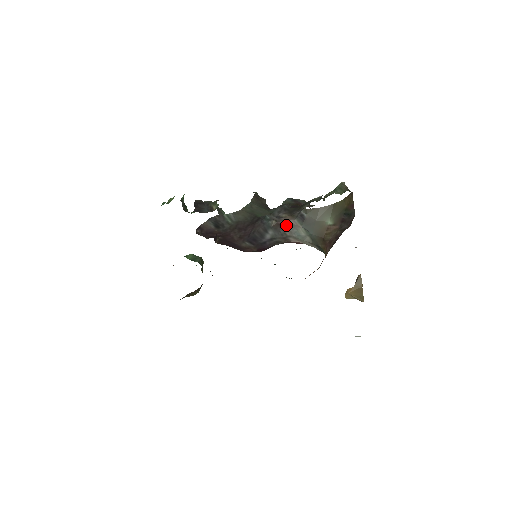
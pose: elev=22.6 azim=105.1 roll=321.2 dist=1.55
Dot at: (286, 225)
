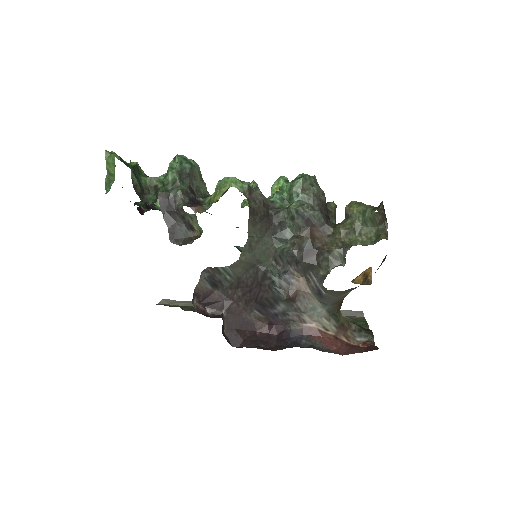
Dot at: (300, 298)
